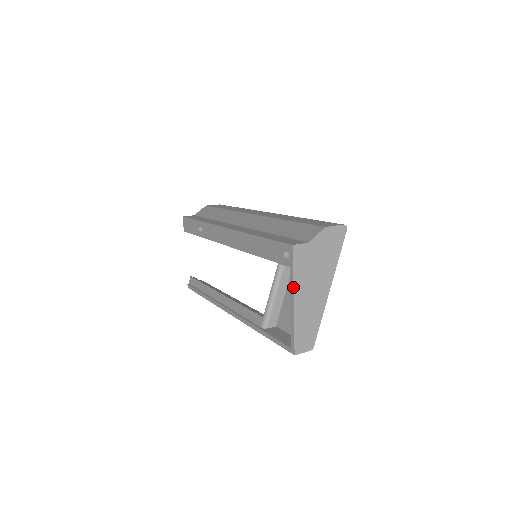
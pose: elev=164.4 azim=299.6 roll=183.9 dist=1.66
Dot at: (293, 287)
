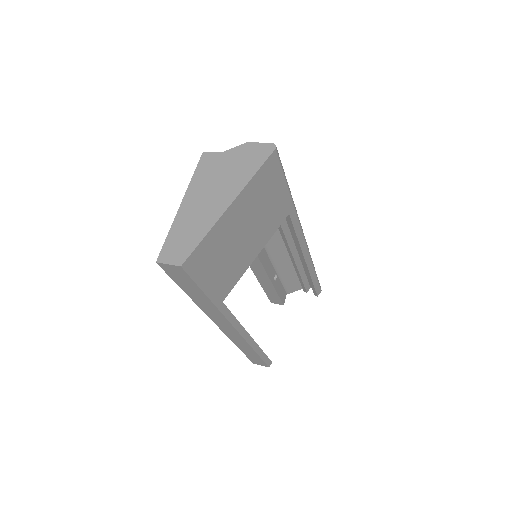
Dot at: (187, 189)
